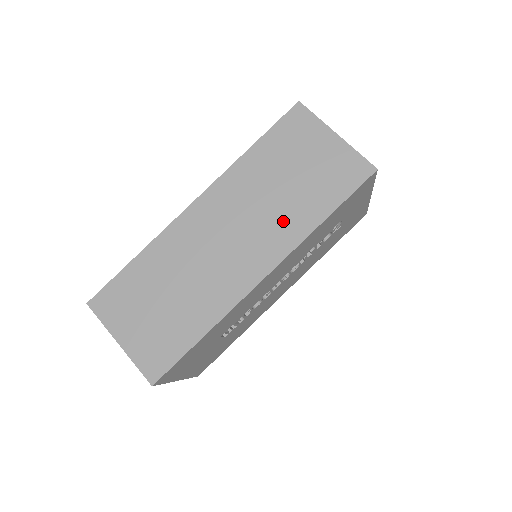
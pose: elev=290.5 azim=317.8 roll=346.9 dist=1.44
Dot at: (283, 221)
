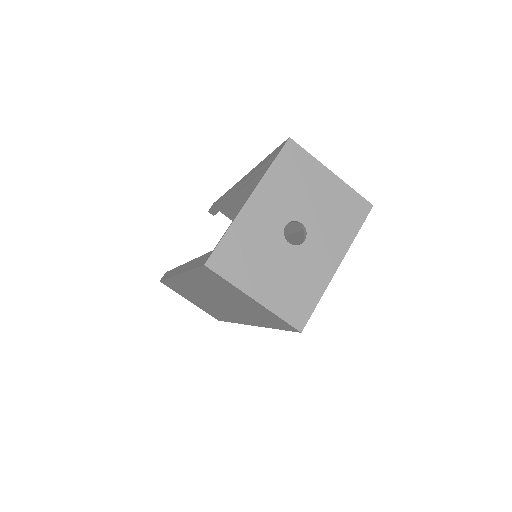
Dot at: (243, 314)
